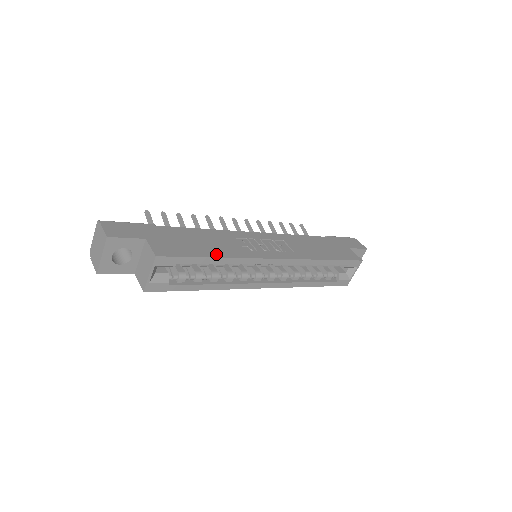
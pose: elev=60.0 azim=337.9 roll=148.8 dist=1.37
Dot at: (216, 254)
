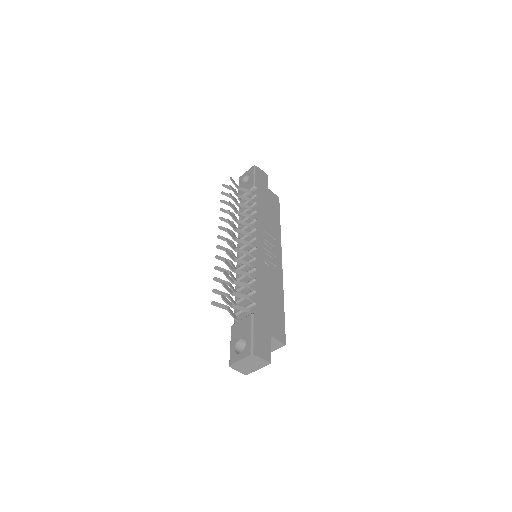
Dot at: (281, 300)
